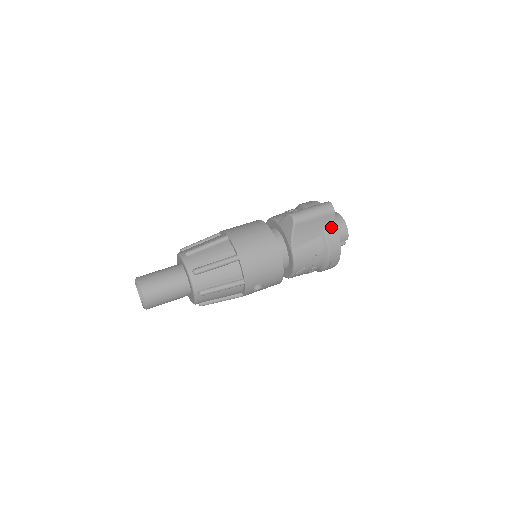
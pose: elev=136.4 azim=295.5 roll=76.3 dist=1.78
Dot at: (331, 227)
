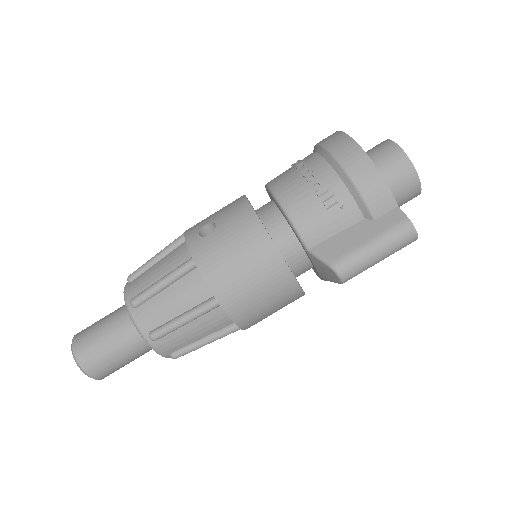
Dot at: occluded
